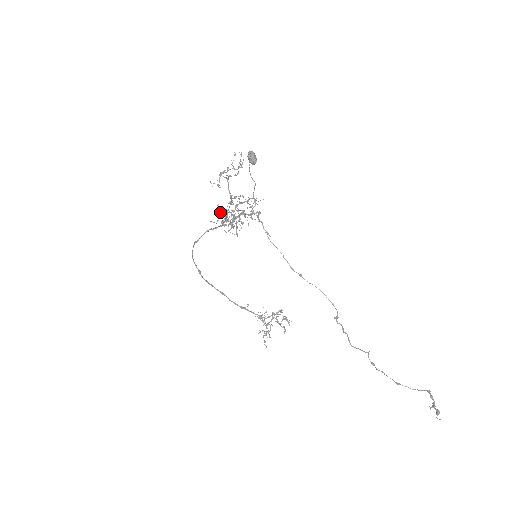
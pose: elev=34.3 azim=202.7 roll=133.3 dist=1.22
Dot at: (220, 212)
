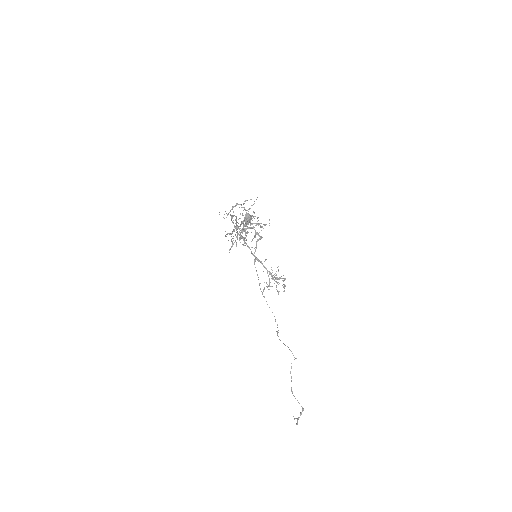
Dot at: occluded
